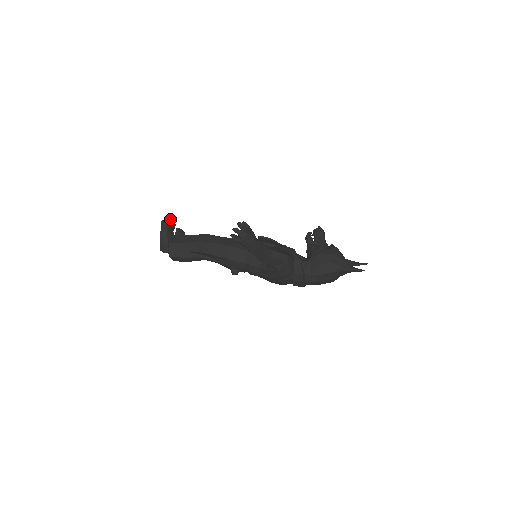
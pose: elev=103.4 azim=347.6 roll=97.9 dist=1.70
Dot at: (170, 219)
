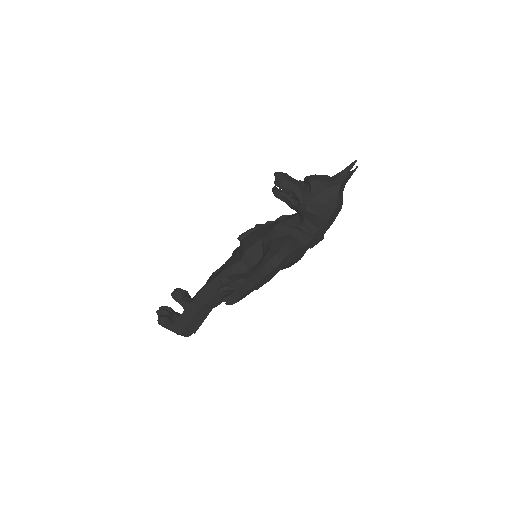
Dot at: (161, 312)
